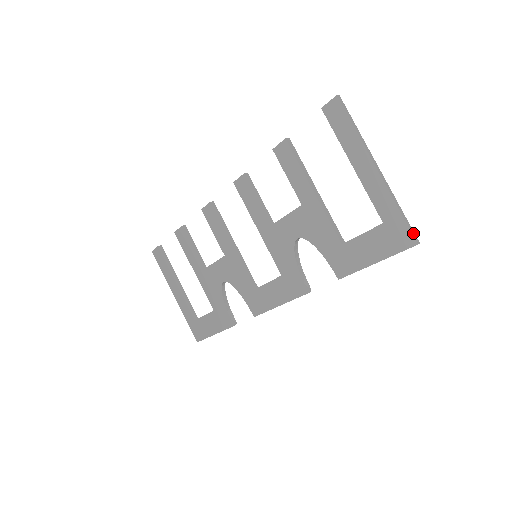
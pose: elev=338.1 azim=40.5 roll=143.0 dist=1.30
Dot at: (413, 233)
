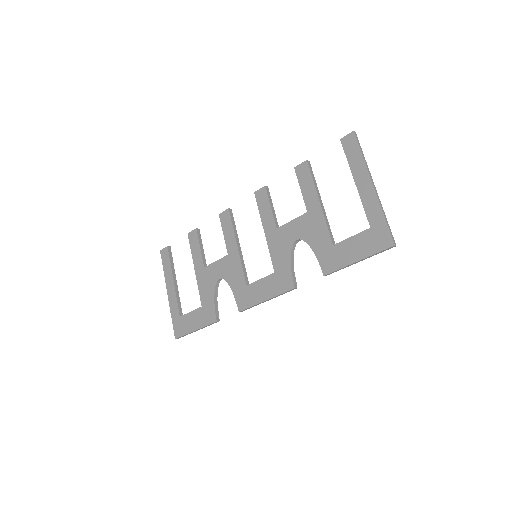
Dot at: (392, 237)
